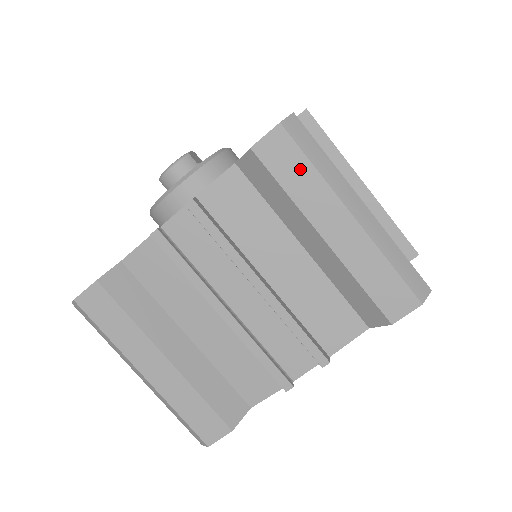
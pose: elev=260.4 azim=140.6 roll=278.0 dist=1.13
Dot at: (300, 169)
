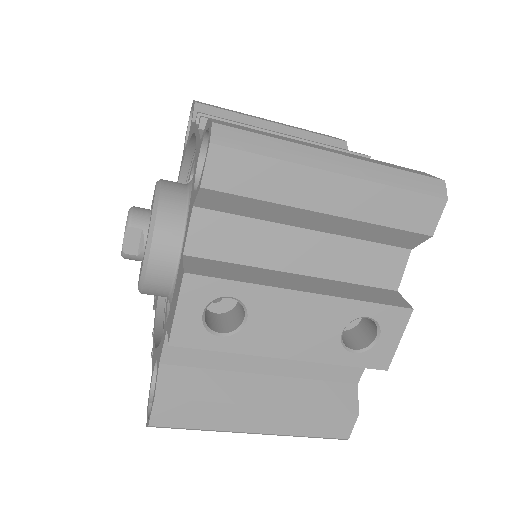
Dot at: occluded
